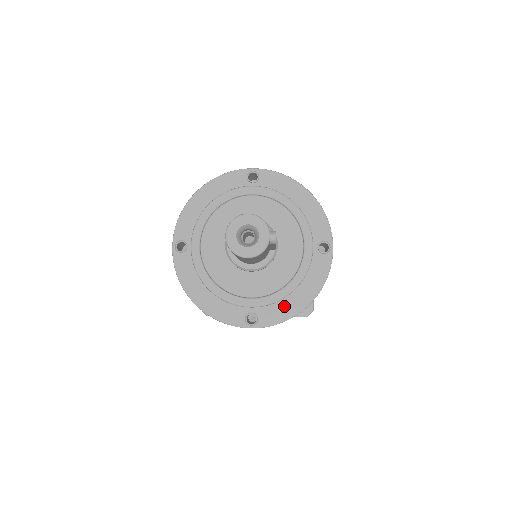
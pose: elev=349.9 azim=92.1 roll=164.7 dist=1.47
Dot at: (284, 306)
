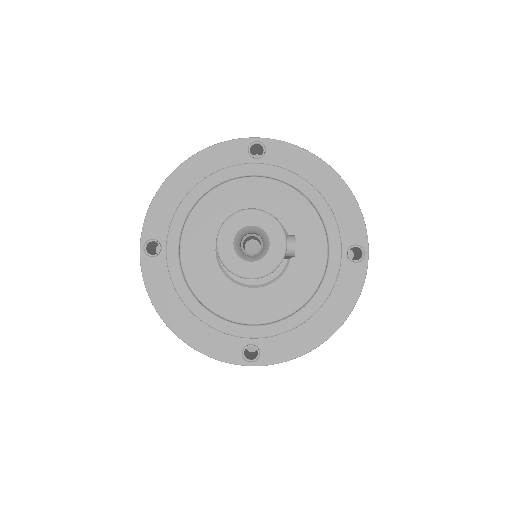
Dot at: (297, 336)
